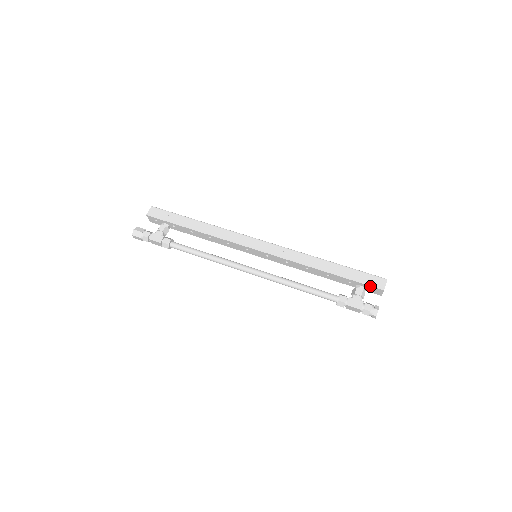
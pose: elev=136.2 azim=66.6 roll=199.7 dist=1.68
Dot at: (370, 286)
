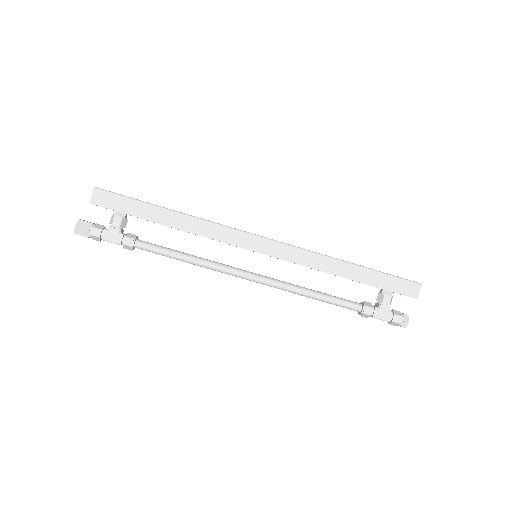
Dot at: (401, 294)
